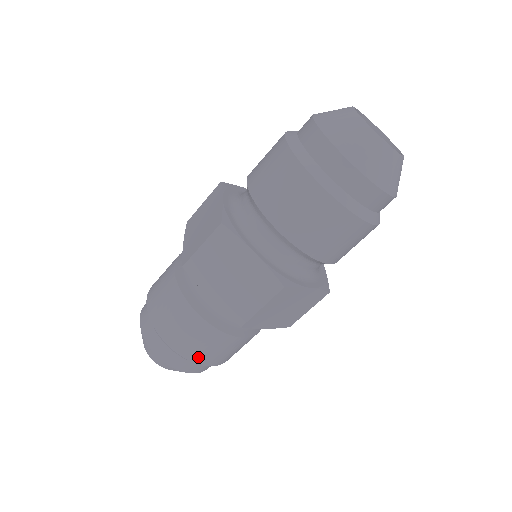
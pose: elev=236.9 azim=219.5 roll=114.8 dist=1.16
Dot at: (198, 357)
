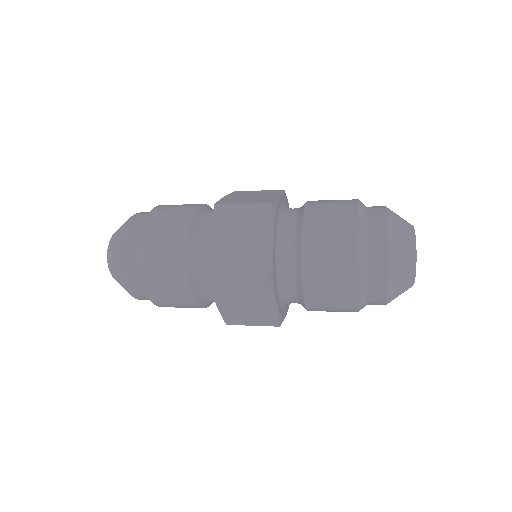
Dot at: occluded
